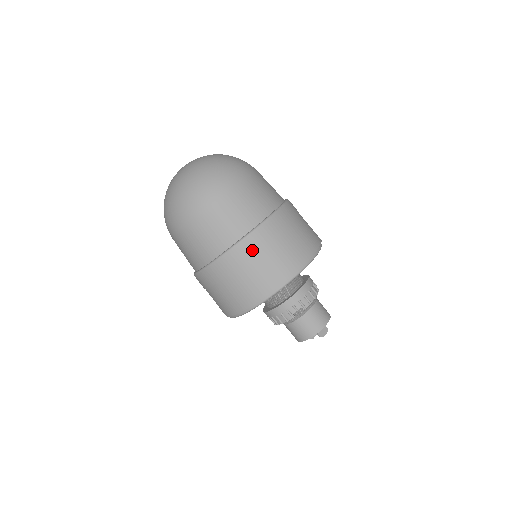
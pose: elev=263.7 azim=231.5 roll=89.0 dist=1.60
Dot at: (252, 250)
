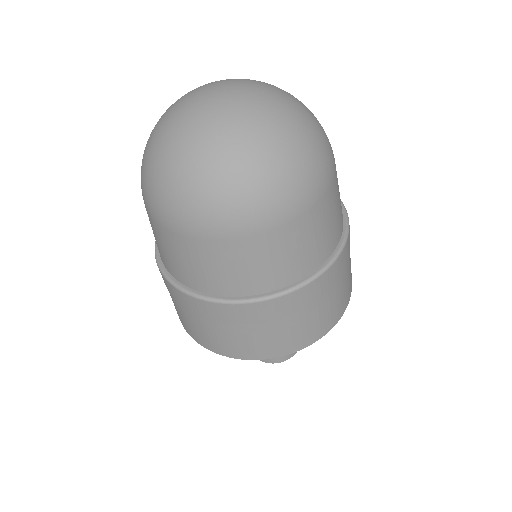
Dot at: (267, 315)
